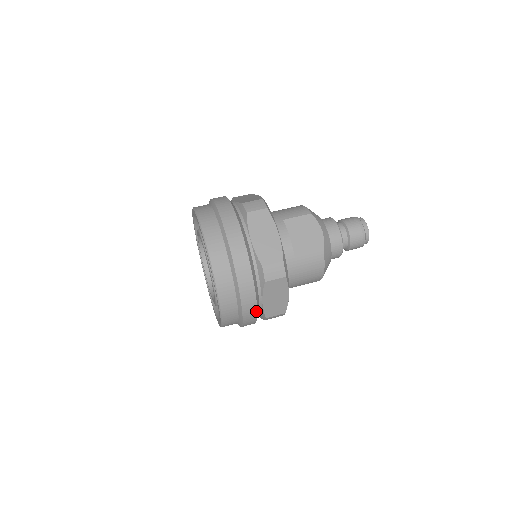
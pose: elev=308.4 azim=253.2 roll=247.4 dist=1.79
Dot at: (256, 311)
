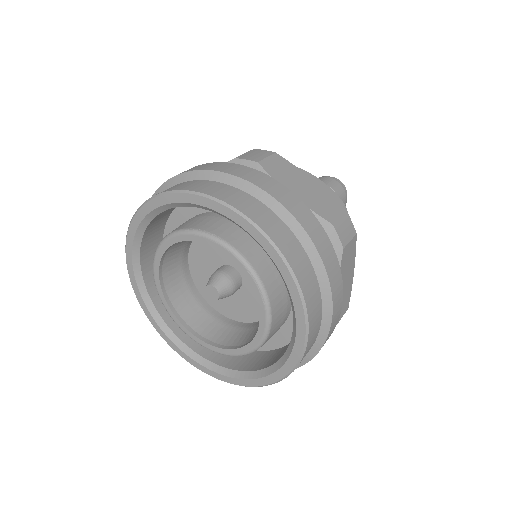
Dot at: (340, 309)
